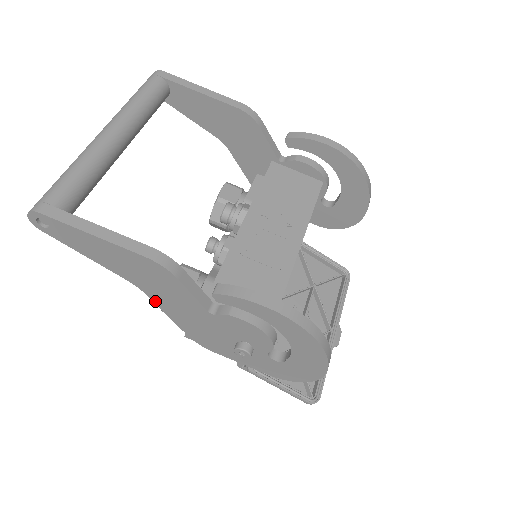
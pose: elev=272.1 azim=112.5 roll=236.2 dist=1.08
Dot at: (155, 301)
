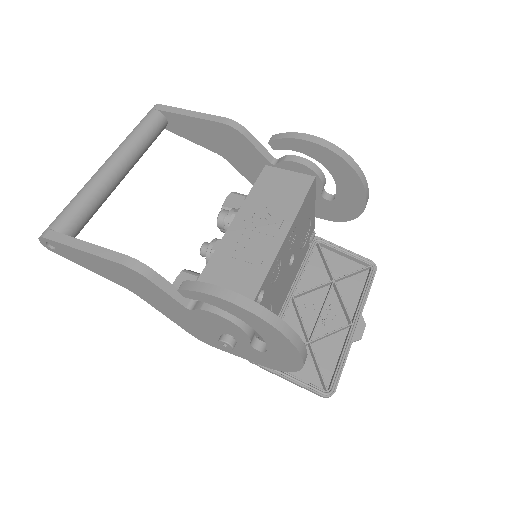
Dot at: (150, 303)
